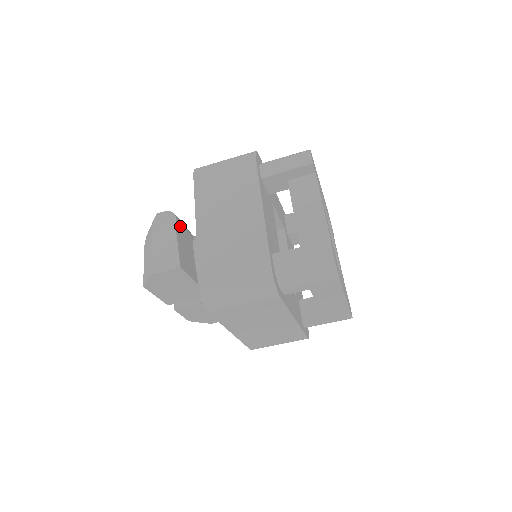
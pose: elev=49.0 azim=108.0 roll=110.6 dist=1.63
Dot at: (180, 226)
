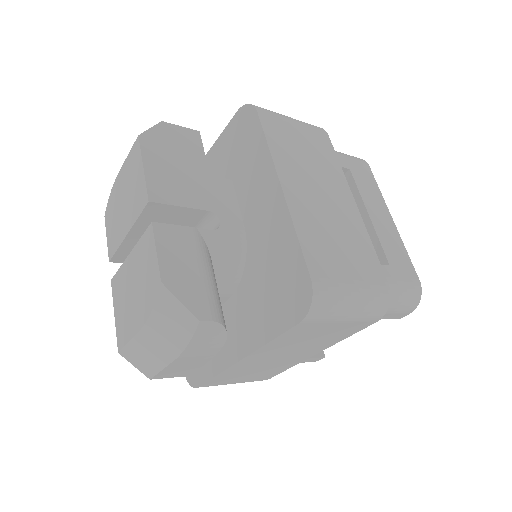
Dot at: occluded
